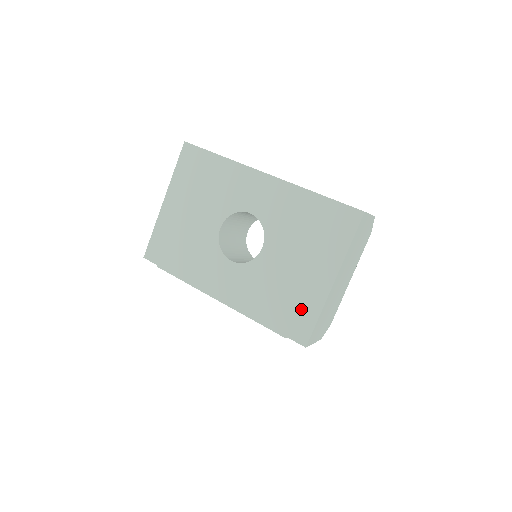
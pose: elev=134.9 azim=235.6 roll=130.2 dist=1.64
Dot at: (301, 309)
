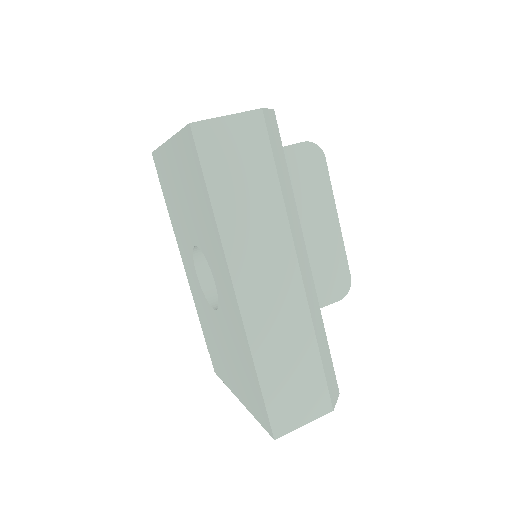
Dot at: (219, 365)
